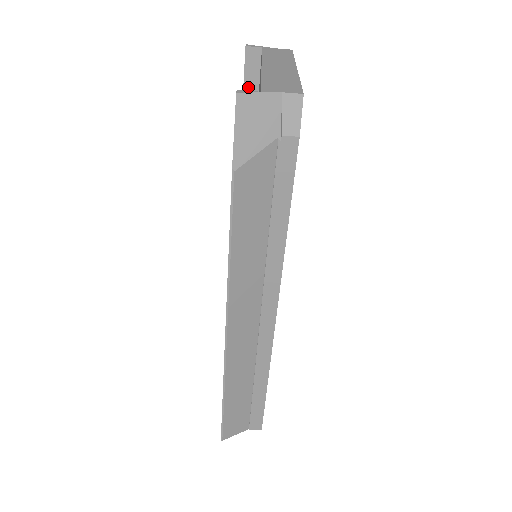
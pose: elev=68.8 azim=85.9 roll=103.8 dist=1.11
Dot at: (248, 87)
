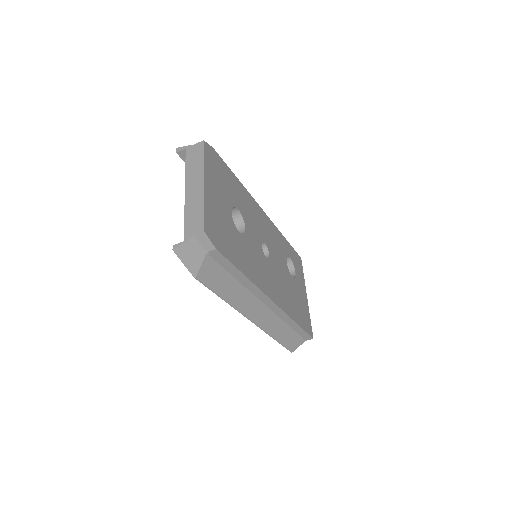
Dot at: occluded
